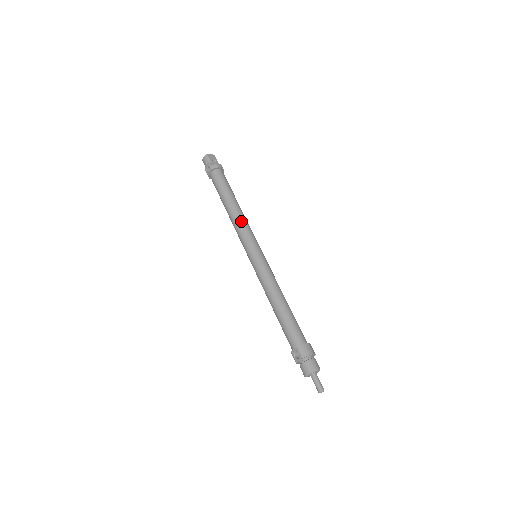
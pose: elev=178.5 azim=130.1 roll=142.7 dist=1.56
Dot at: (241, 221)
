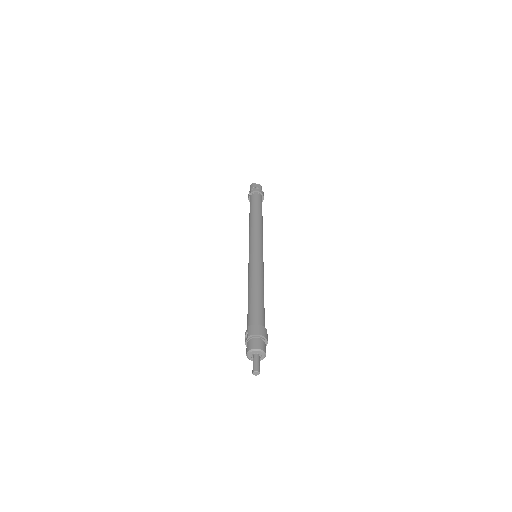
Dot at: (254, 228)
